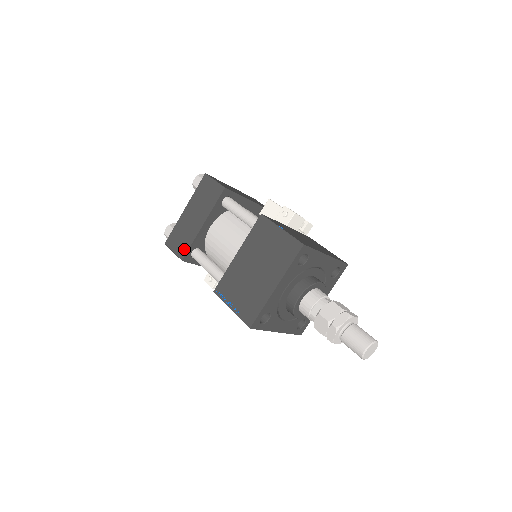
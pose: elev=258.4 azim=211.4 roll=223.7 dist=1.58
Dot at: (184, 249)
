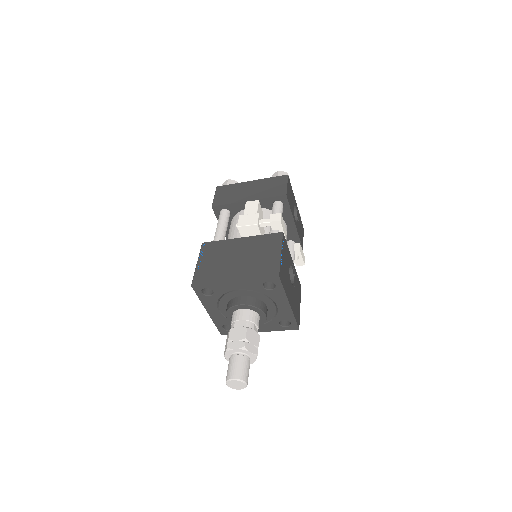
Dot at: occluded
